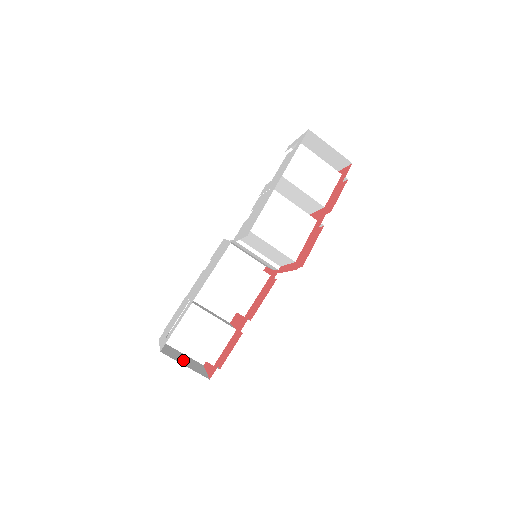
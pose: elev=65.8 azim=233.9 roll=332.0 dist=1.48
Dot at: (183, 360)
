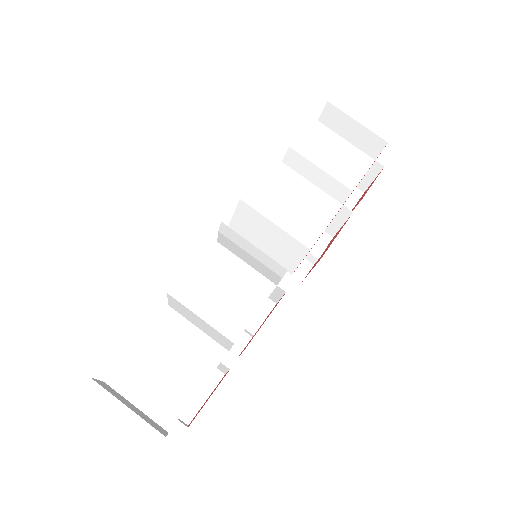
Dot at: (130, 406)
